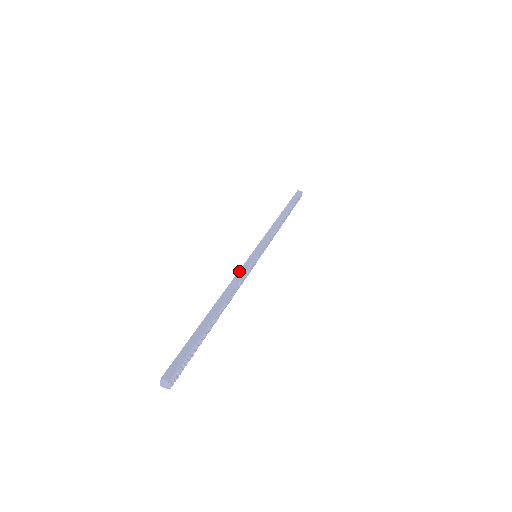
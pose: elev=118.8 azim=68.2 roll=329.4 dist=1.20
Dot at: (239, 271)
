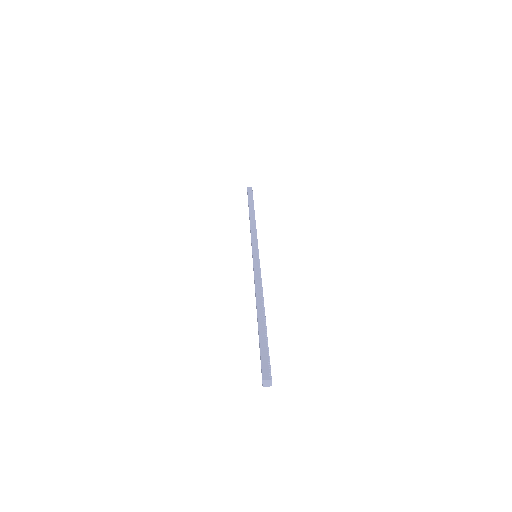
Dot at: (254, 274)
